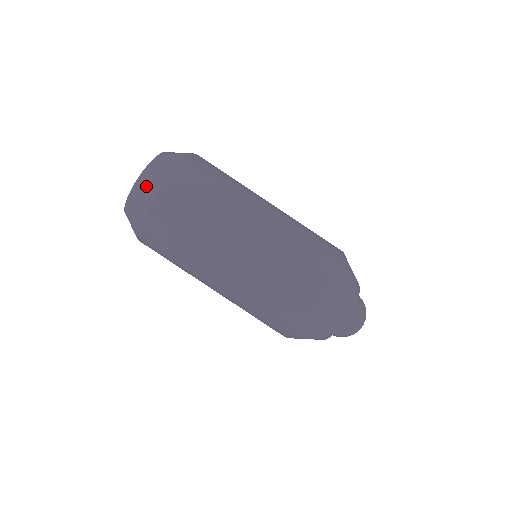
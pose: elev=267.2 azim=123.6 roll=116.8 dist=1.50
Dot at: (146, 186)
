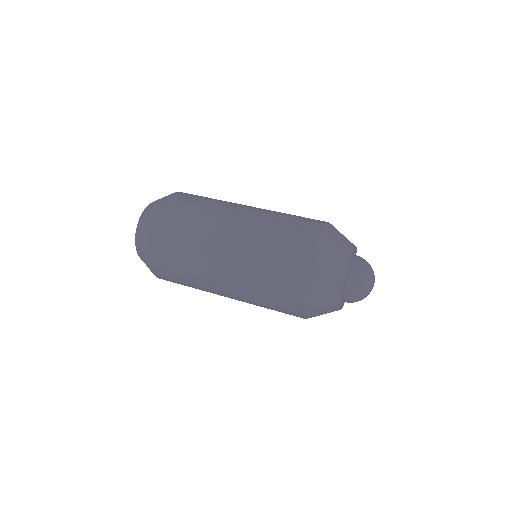
Dot at: occluded
